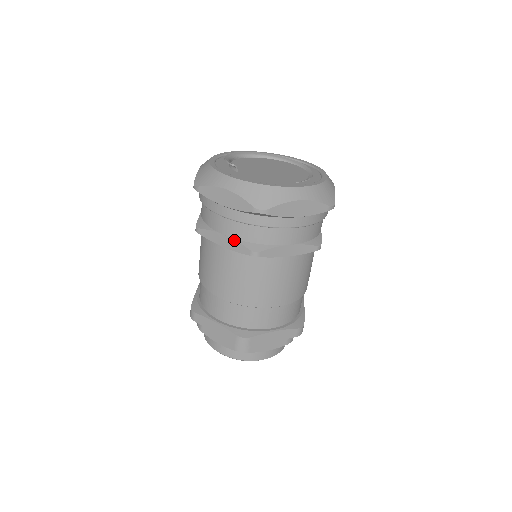
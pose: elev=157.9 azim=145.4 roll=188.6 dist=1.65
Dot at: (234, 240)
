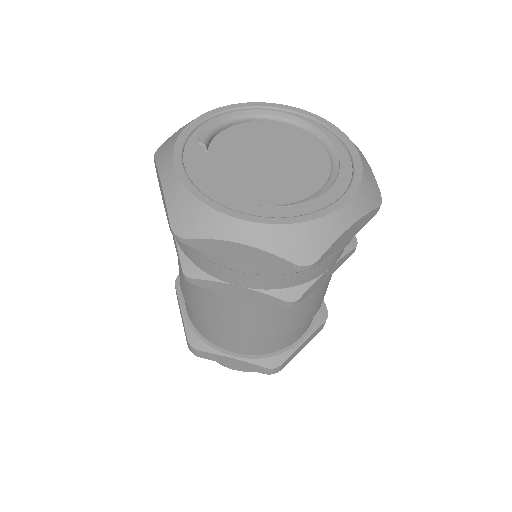
Dot at: (176, 245)
